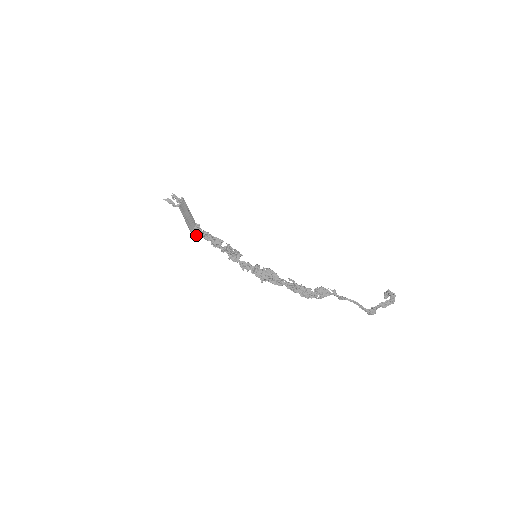
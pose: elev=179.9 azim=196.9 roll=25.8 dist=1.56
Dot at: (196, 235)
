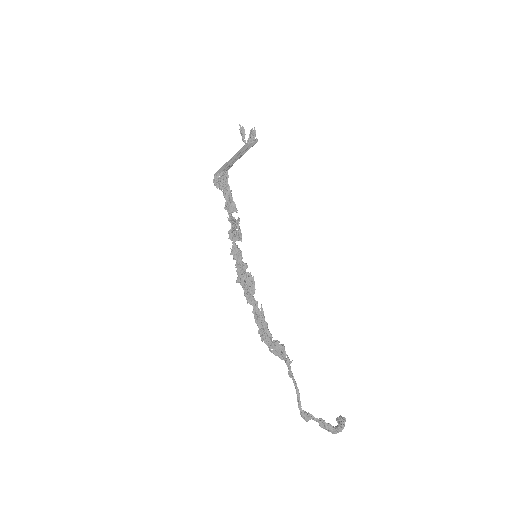
Dot at: (216, 181)
